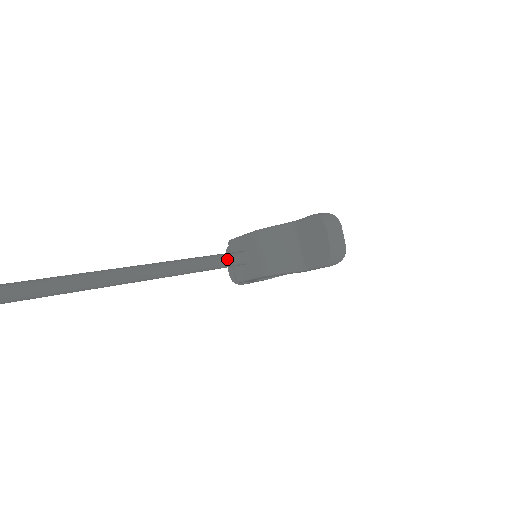
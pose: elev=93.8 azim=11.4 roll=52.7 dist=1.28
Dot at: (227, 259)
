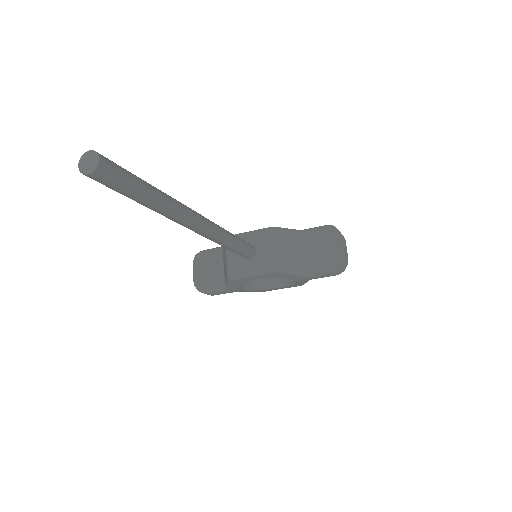
Dot at: (246, 245)
